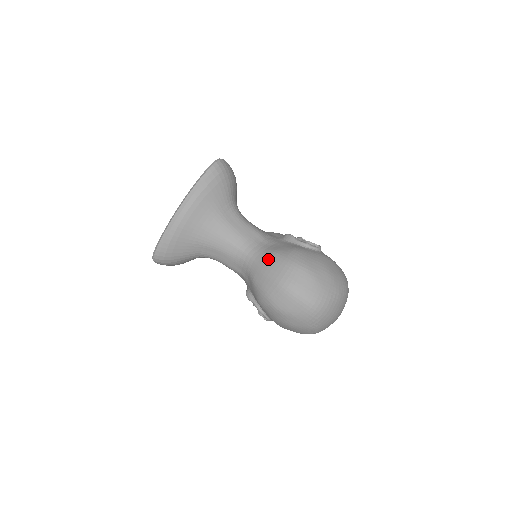
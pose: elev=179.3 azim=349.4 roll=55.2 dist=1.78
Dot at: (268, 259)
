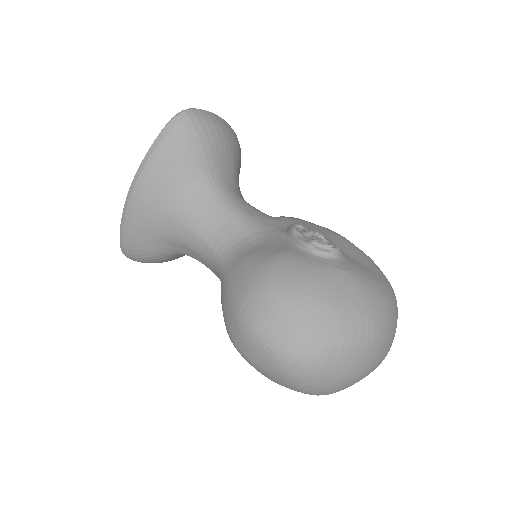
Dot at: (235, 270)
